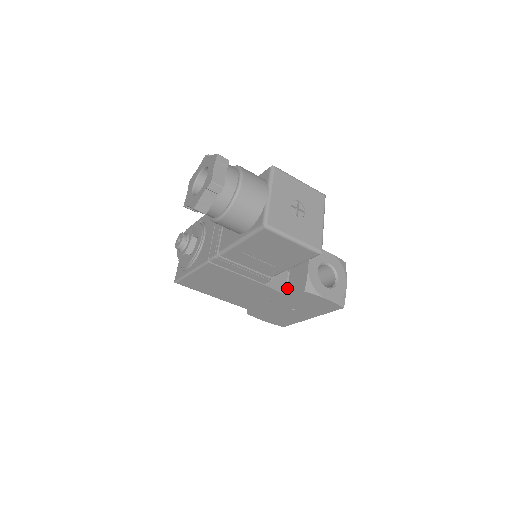
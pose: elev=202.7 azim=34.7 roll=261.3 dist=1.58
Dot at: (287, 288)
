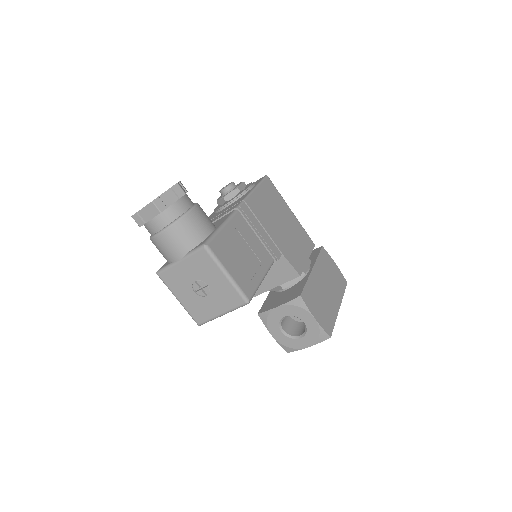
Dot at: (274, 294)
